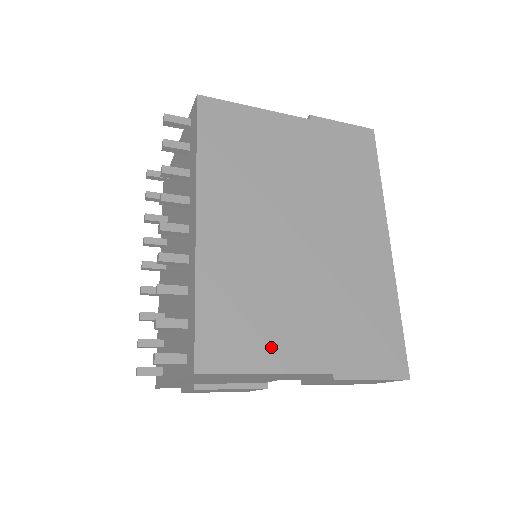
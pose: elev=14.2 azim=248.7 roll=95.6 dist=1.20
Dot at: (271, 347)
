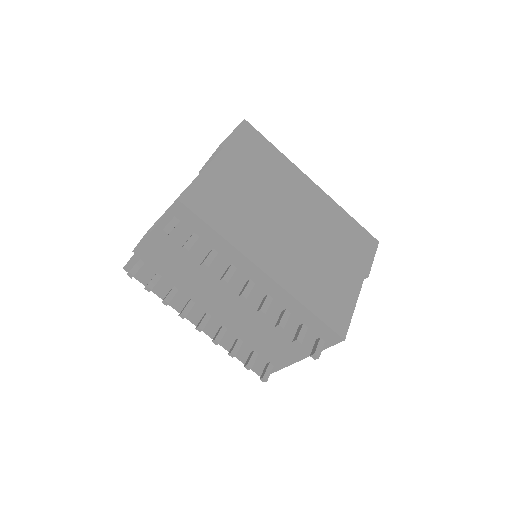
Dot at: (345, 293)
